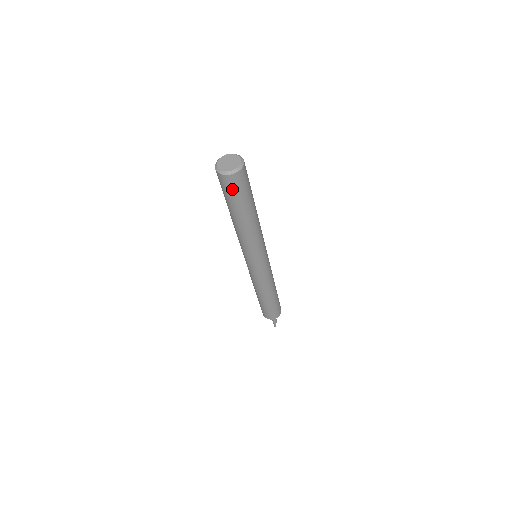
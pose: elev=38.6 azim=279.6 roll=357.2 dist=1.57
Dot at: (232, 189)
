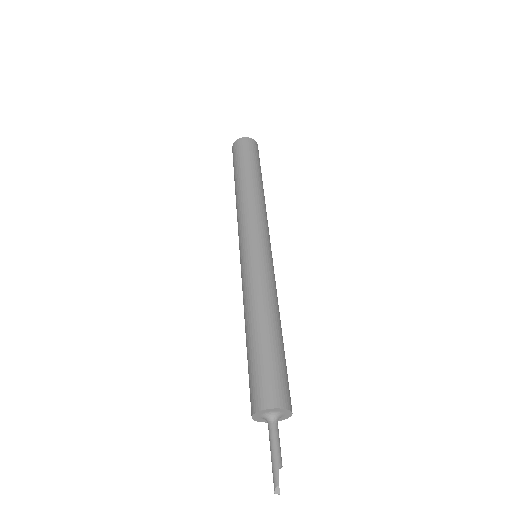
Dot at: (244, 149)
